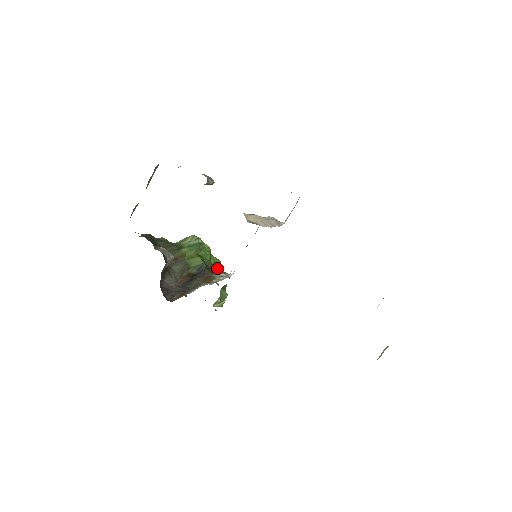
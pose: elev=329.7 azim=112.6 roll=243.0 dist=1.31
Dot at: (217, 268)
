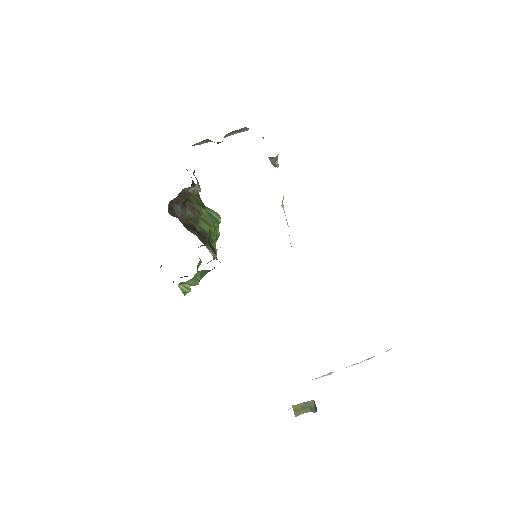
Dot at: (214, 248)
